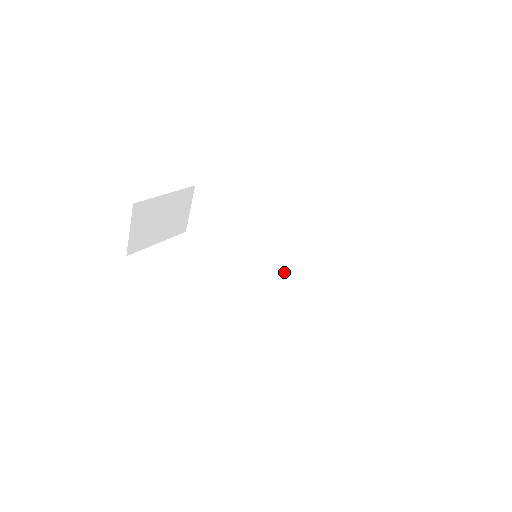
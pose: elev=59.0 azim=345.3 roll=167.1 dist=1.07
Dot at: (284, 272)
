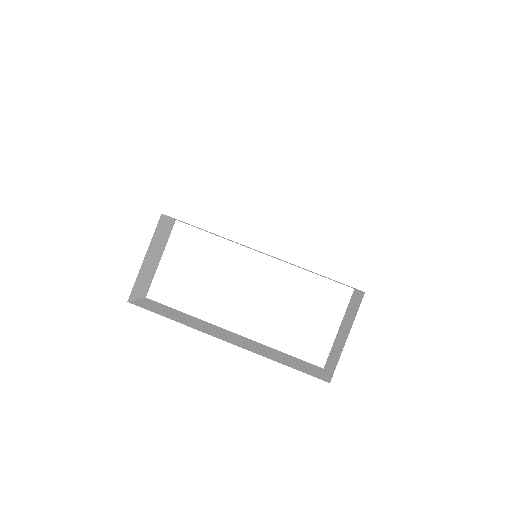
Dot at: occluded
